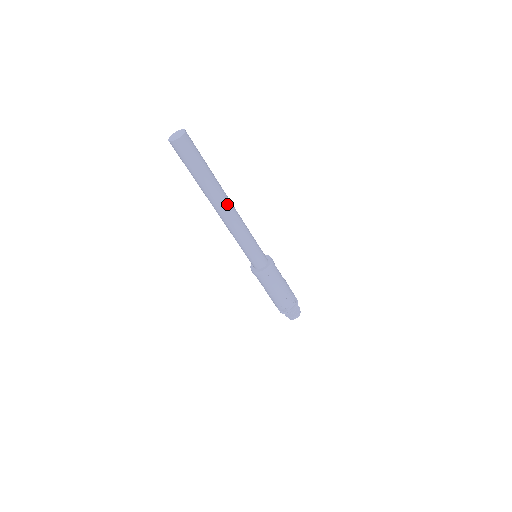
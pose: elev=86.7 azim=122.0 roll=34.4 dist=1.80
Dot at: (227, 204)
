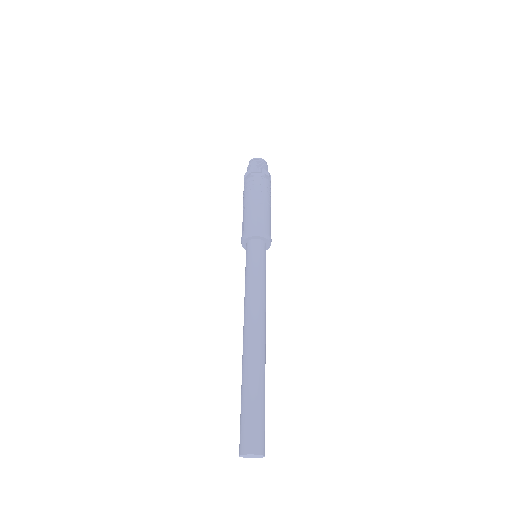
Dot at: occluded
